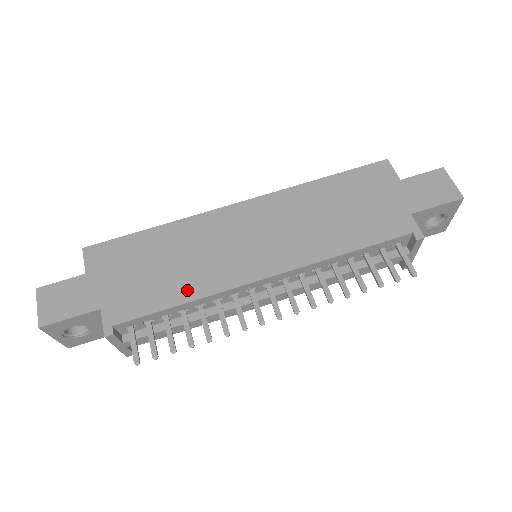
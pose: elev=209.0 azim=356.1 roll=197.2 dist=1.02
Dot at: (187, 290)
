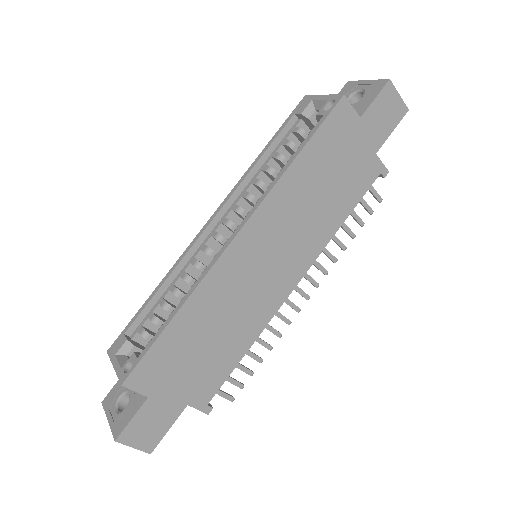
Dot at: (244, 341)
